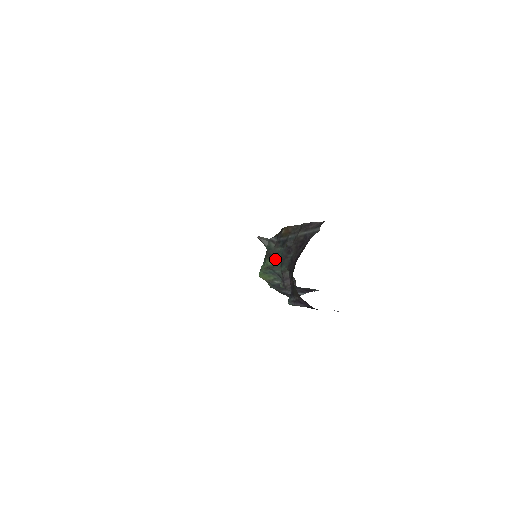
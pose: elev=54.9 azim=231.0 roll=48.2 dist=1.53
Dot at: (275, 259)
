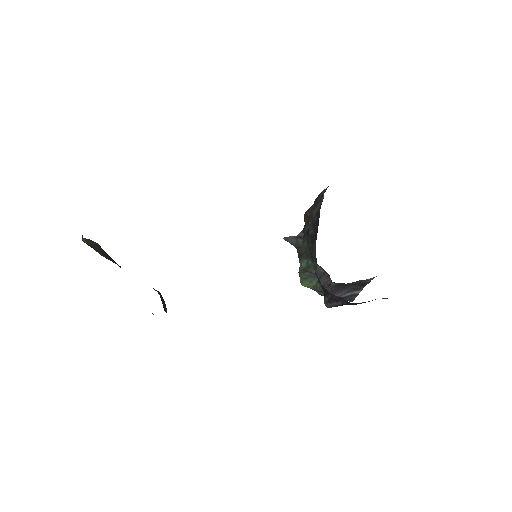
Dot at: (306, 257)
